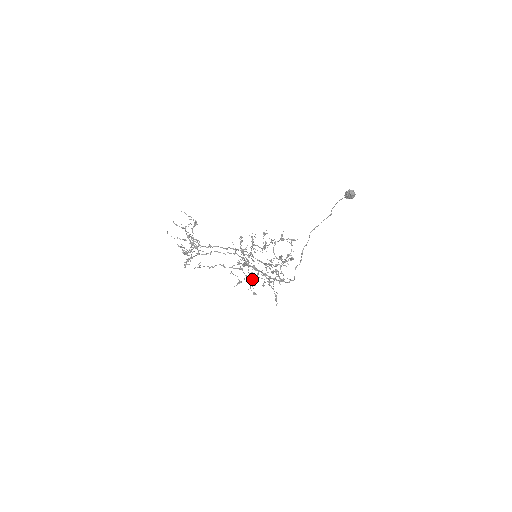
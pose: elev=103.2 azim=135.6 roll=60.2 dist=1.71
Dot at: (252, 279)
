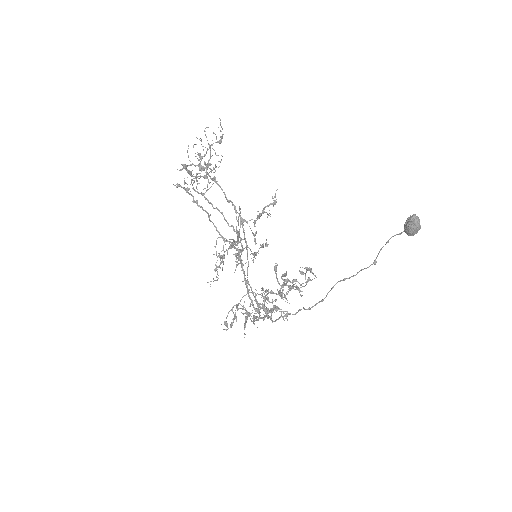
Dot at: occluded
